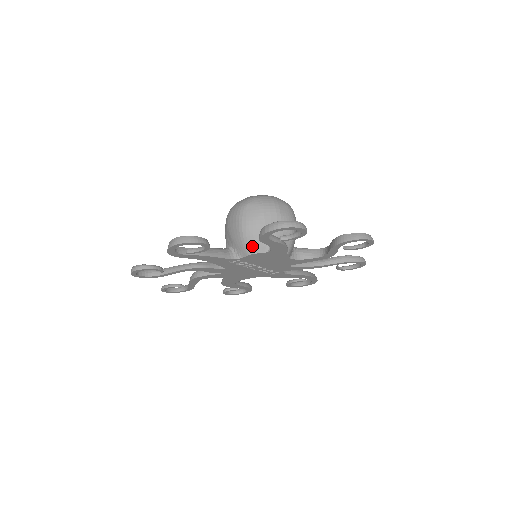
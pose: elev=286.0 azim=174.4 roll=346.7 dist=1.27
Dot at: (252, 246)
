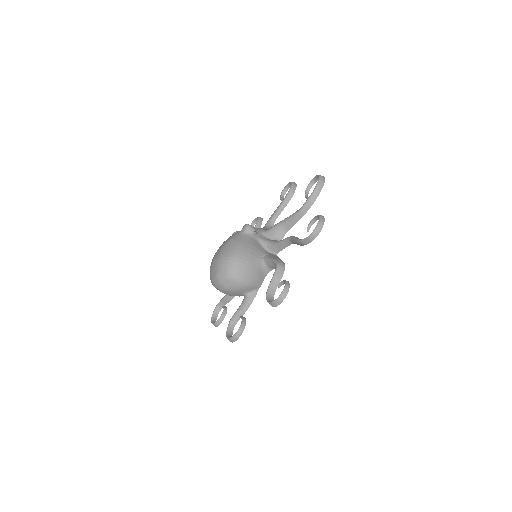
Dot at: occluded
